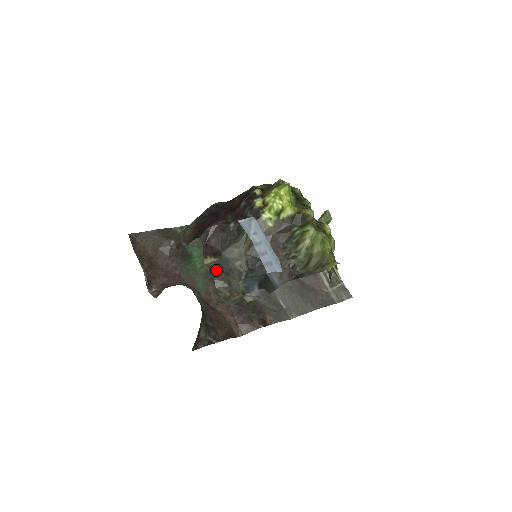
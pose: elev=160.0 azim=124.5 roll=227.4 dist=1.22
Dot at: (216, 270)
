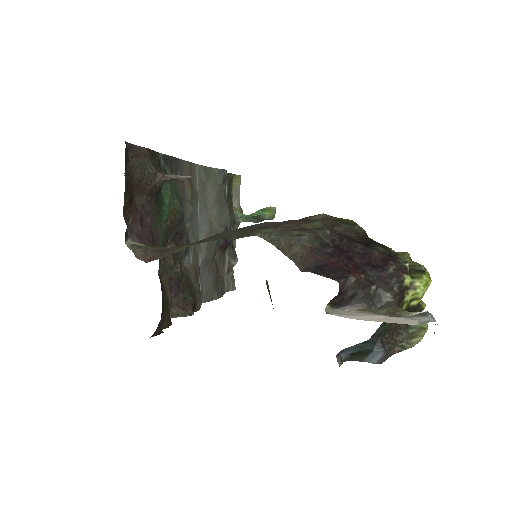
Dot at: (174, 229)
